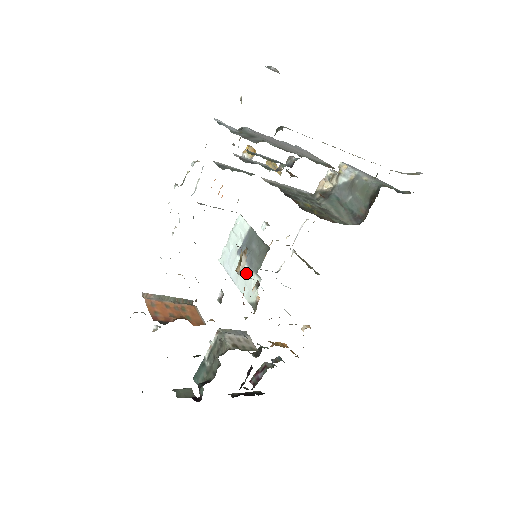
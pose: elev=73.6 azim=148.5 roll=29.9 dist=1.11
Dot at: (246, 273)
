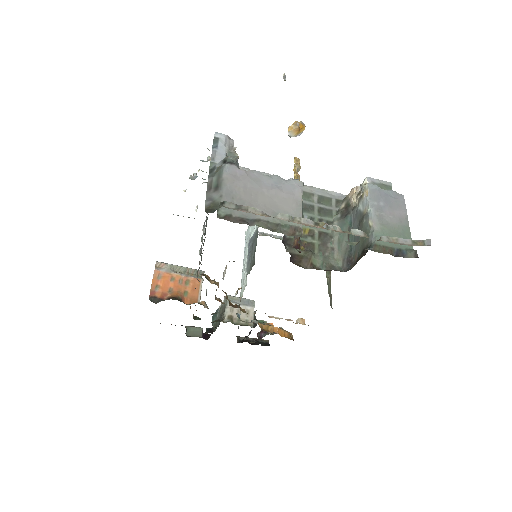
Dot at: (245, 267)
